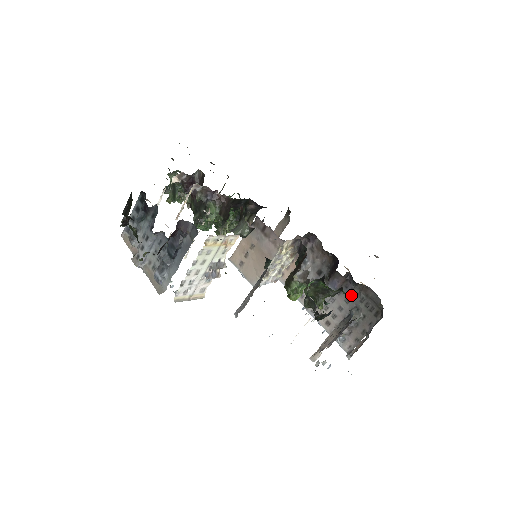
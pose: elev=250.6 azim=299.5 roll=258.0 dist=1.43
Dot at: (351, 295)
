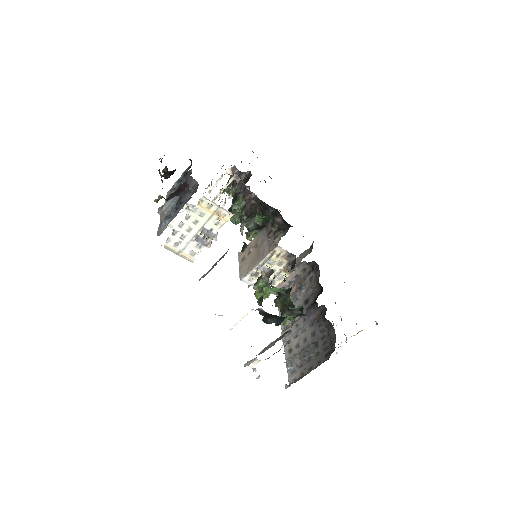
Dot at: (318, 330)
